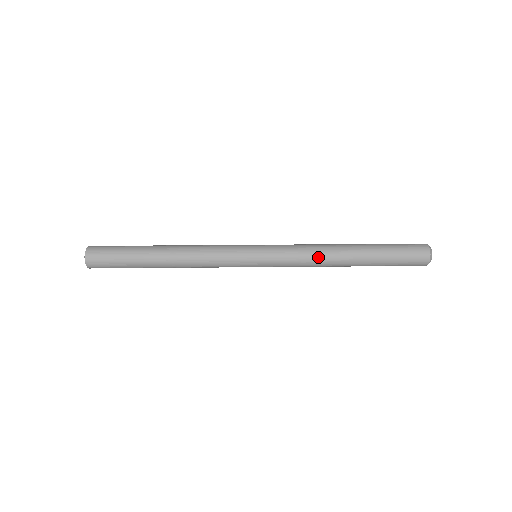
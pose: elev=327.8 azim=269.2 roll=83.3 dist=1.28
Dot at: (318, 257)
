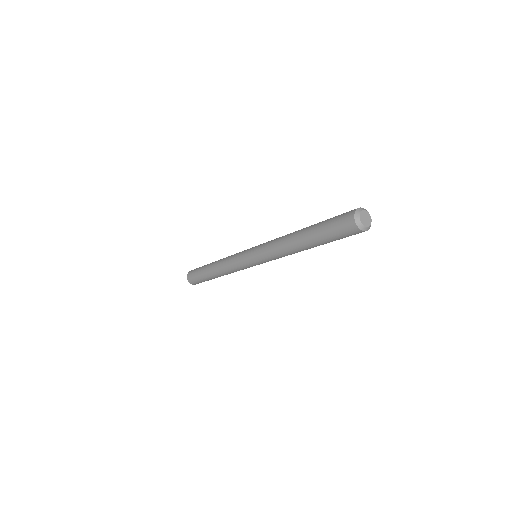
Dot at: (282, 237)
